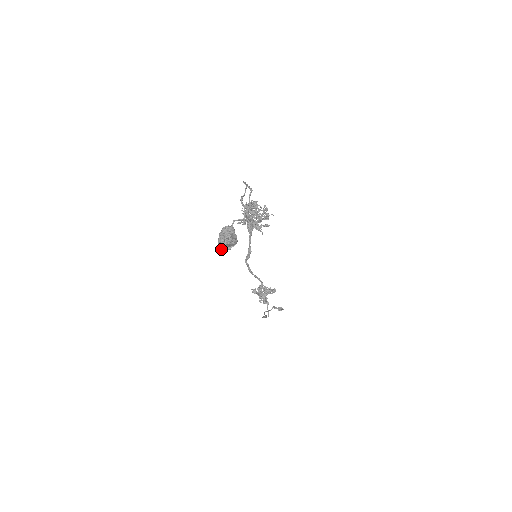
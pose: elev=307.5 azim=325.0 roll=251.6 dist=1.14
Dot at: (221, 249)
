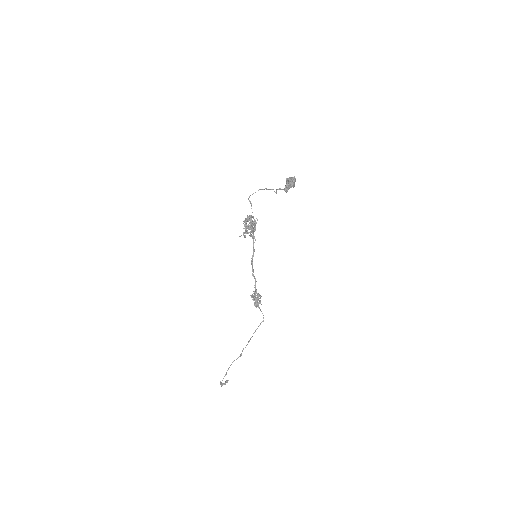
Dot at: (294, 183)
